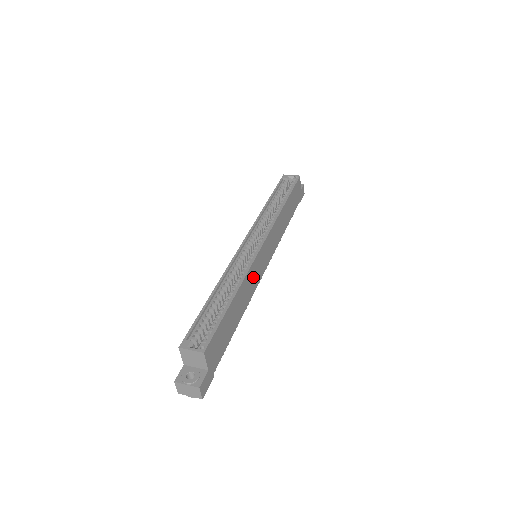
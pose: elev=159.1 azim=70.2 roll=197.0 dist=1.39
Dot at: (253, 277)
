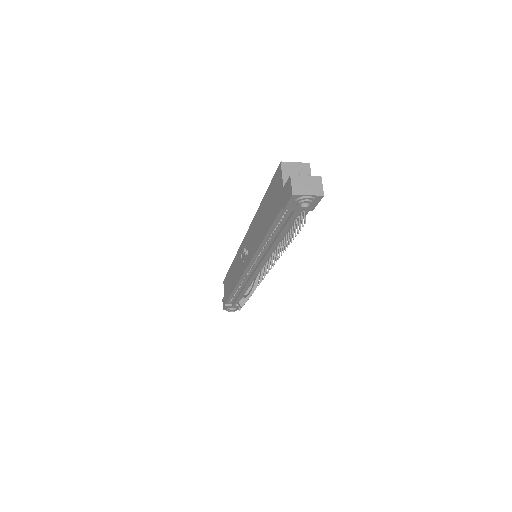
Dot at: occluded
